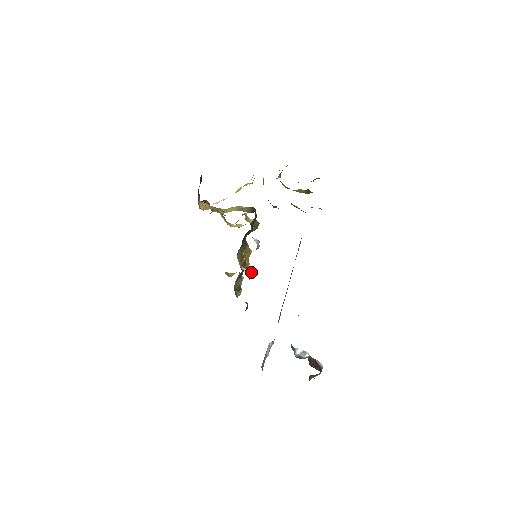
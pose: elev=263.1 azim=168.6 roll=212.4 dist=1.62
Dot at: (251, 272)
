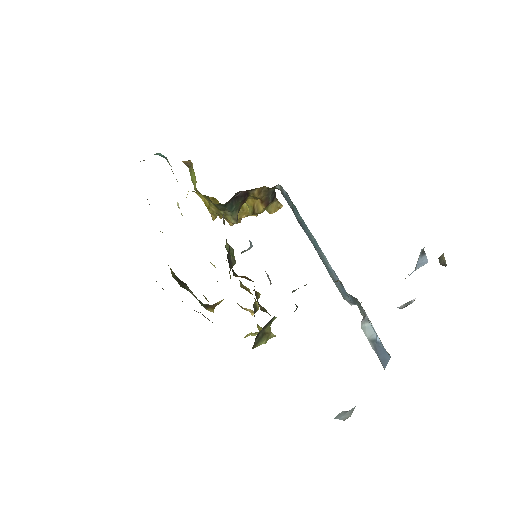
Dot at: occluded
